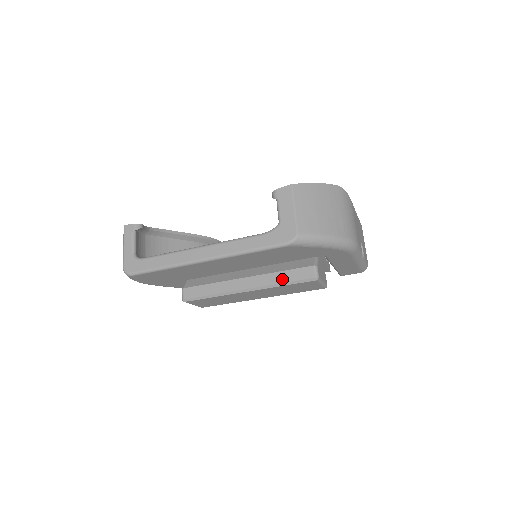
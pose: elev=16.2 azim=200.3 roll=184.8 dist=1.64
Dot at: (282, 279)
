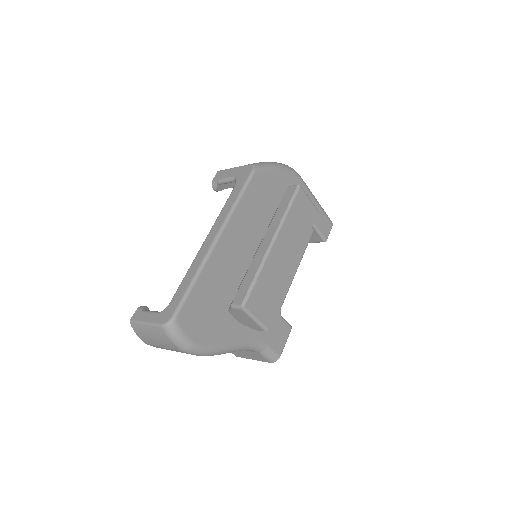
Dot at: (283, 210)
